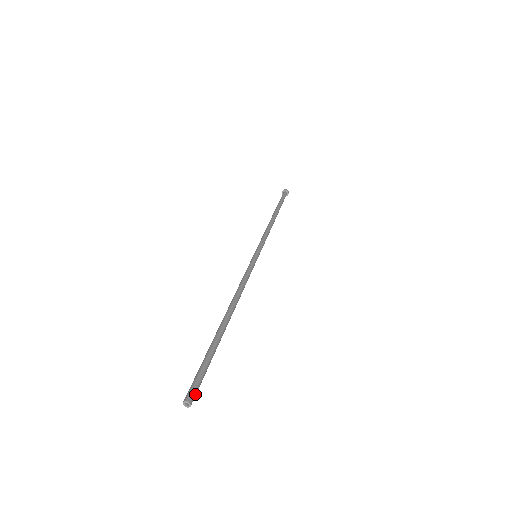
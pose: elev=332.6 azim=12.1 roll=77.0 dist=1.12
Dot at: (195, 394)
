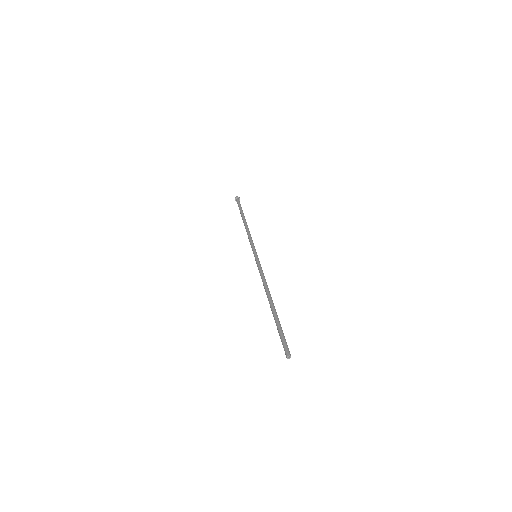
Dot at: occluded
